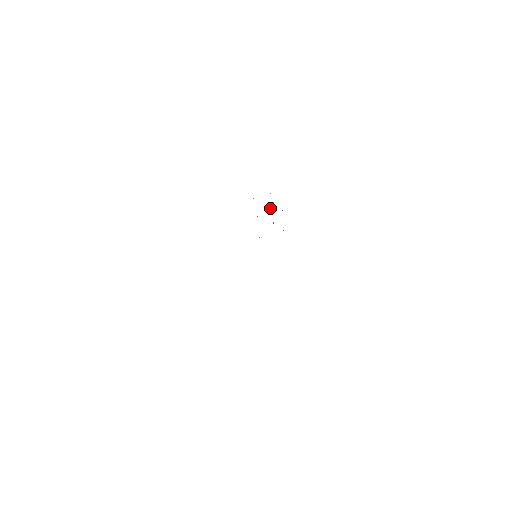
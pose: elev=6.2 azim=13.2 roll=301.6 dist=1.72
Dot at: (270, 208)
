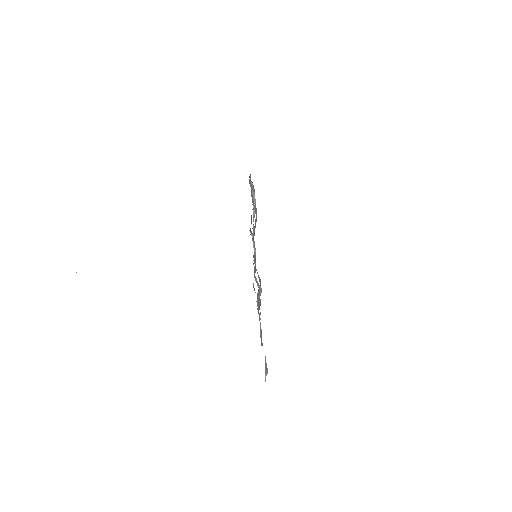
Dot at: (254, 211)
